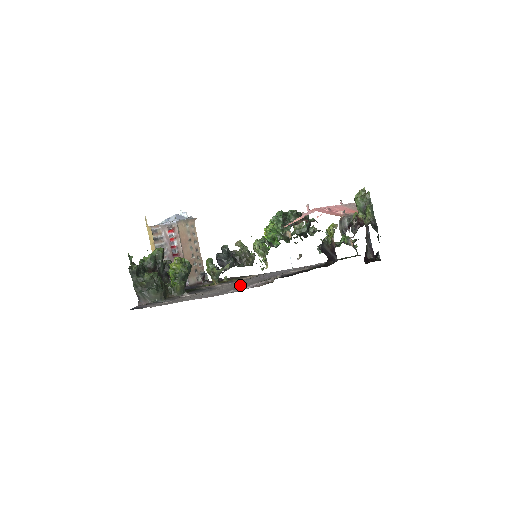
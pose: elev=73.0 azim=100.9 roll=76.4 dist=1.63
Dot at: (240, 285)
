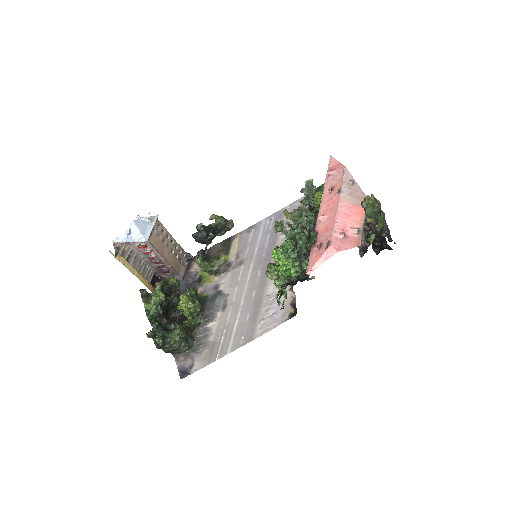
Dot at: (253, 292)
